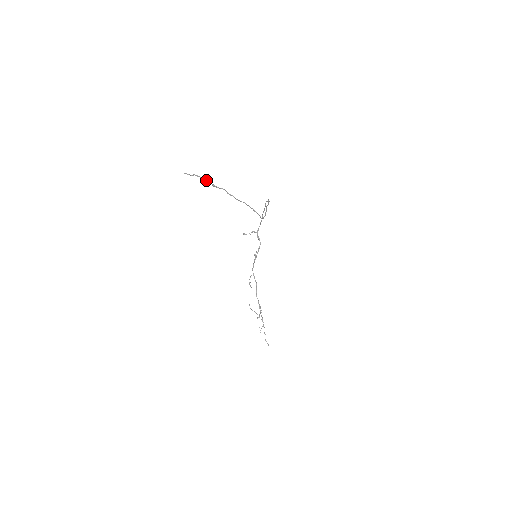
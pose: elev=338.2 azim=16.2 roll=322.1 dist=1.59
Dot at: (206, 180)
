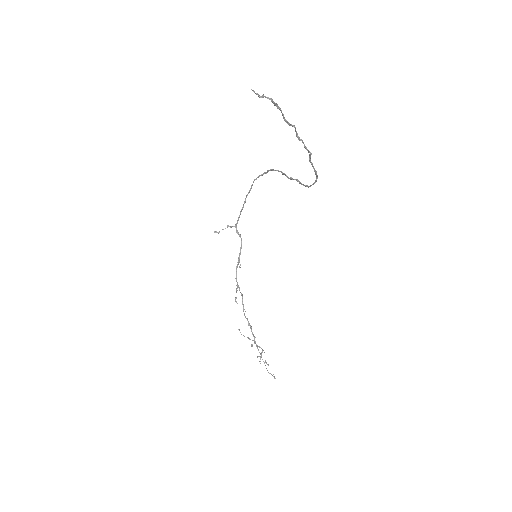
Dot at: (277, 108)
